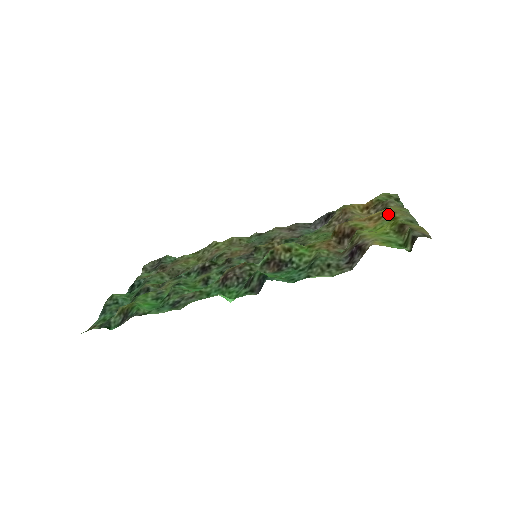
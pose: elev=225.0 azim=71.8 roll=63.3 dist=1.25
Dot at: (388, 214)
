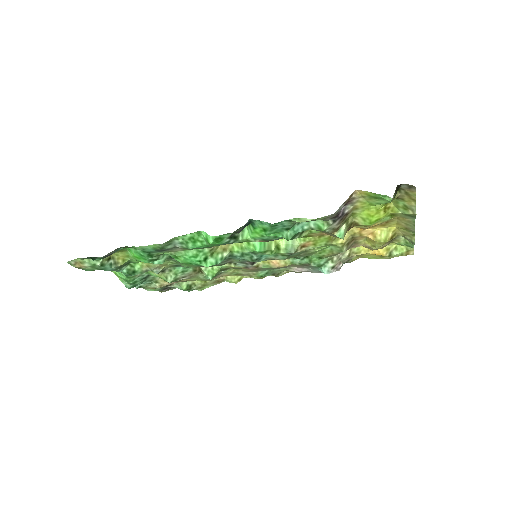
Dot at: (390, 220)
